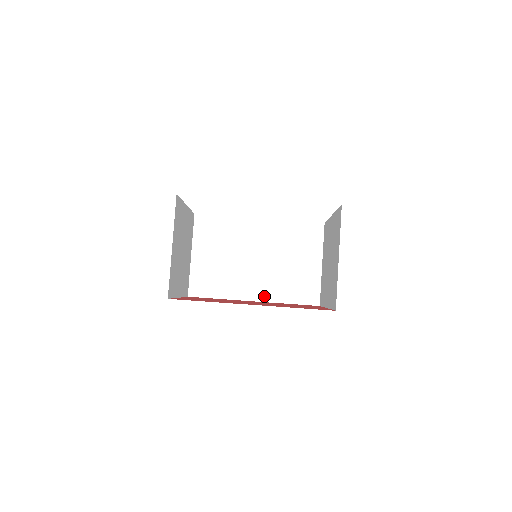
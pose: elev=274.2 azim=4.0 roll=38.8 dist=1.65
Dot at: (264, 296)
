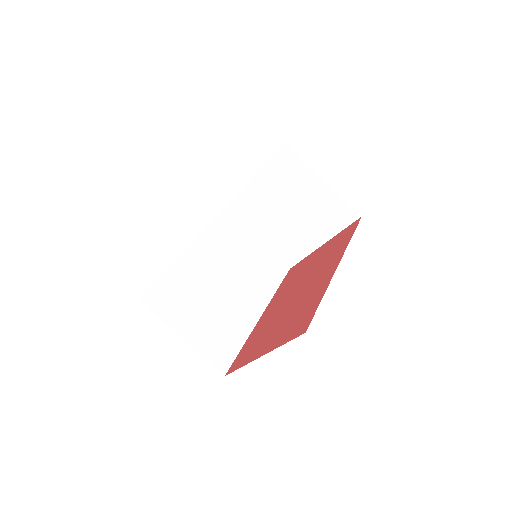
Dot at: (261, 303)
